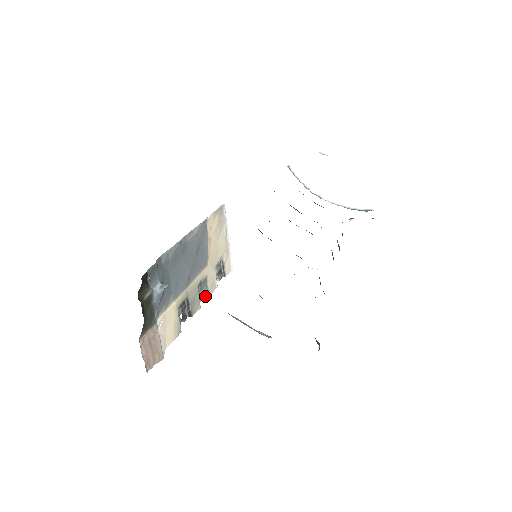
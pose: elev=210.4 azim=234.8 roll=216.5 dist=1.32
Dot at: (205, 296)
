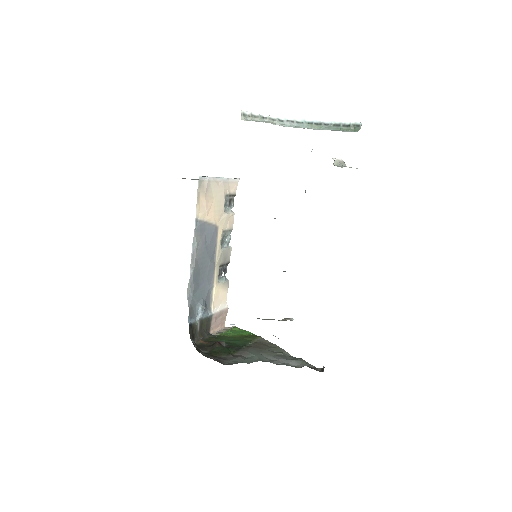
Dot at: (230, 235)
